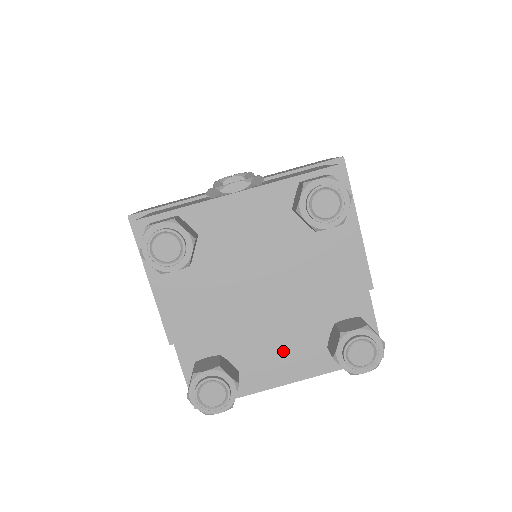
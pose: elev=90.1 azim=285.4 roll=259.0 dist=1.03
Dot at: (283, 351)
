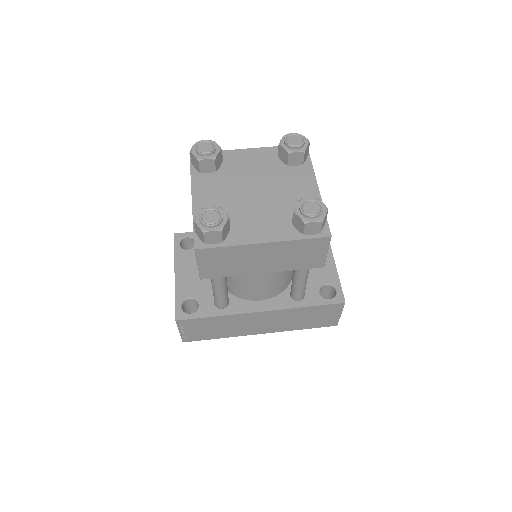
Dot at: (262, 223)
